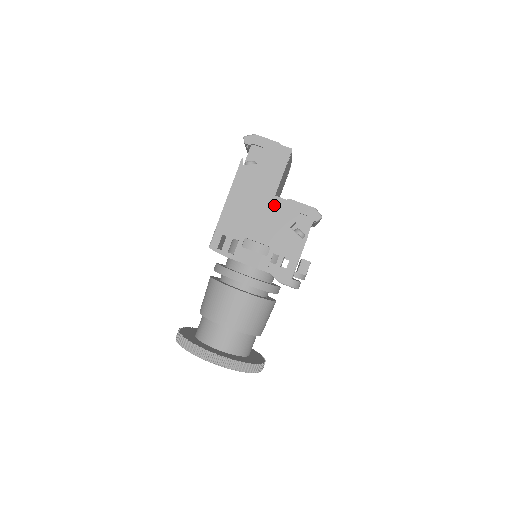
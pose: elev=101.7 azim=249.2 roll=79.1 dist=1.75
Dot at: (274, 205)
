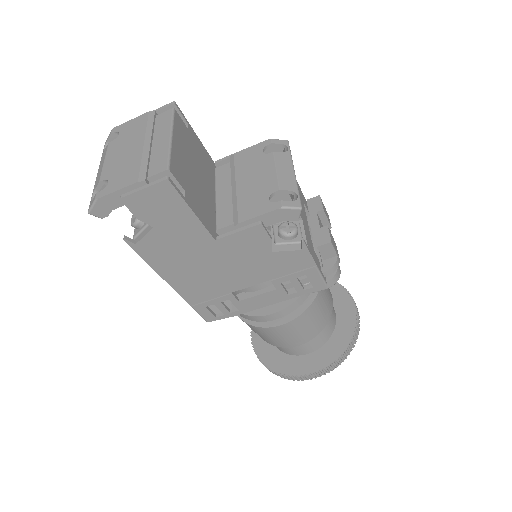
Dot at: (226, 249)
